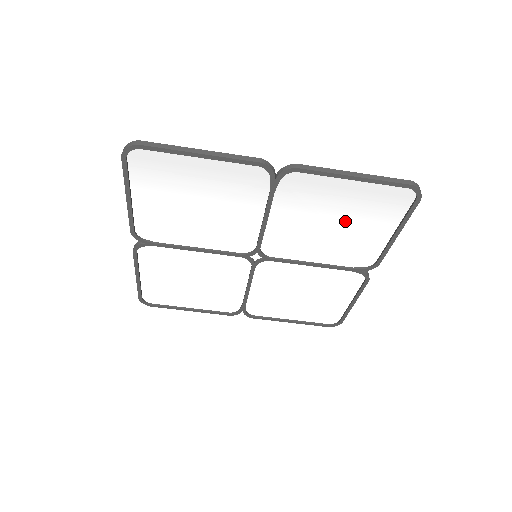
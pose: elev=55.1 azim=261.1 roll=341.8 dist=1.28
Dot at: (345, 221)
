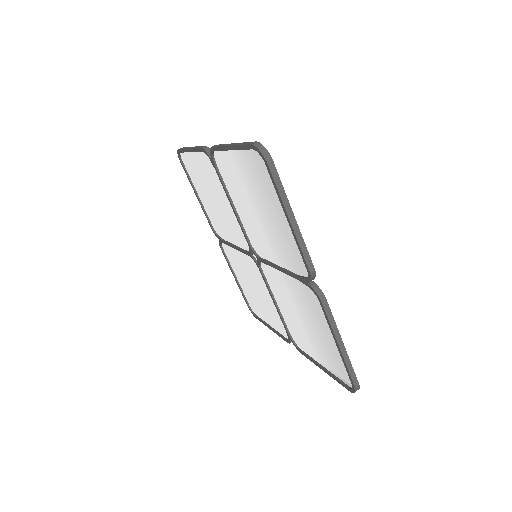
Dot at: (311, 331)
